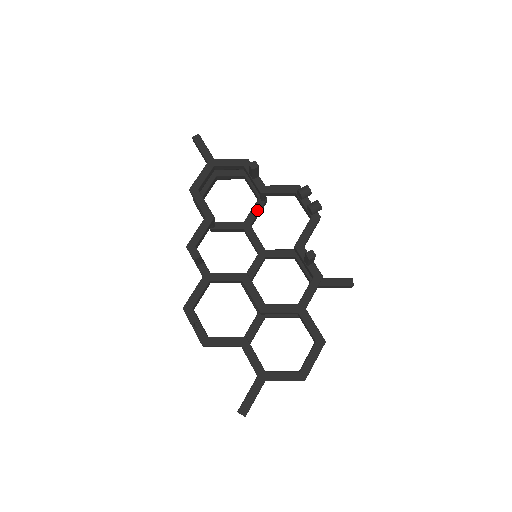
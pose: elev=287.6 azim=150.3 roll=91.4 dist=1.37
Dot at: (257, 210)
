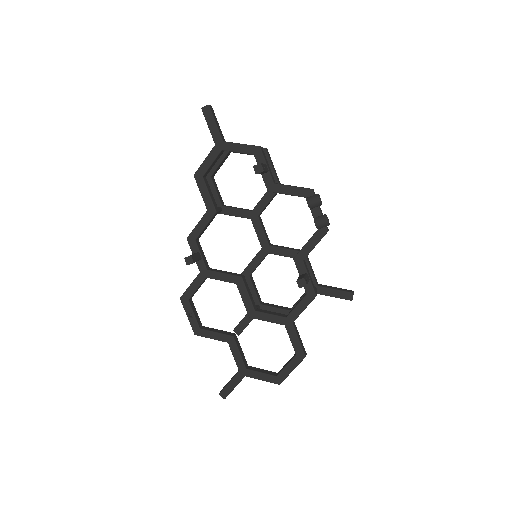
Dot at: (267, 200)
